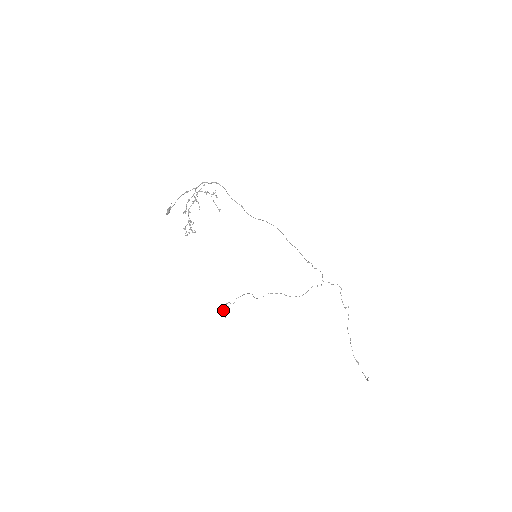
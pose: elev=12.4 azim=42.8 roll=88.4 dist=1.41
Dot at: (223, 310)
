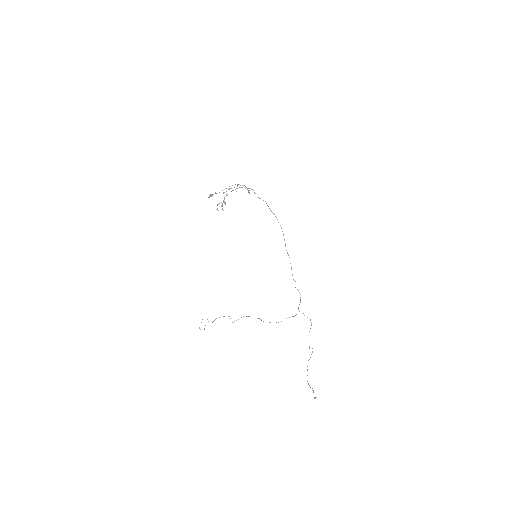
Dot at: occluded
